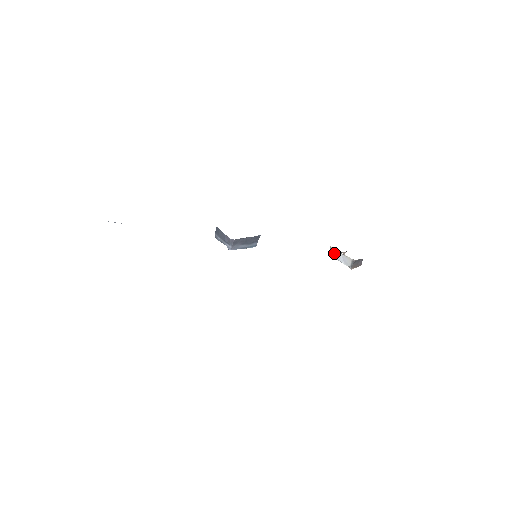
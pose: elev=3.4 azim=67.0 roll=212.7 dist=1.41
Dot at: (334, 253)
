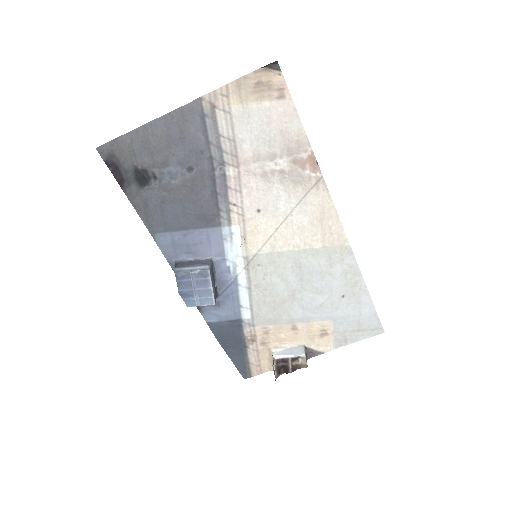
Dot at: (279, 352)
